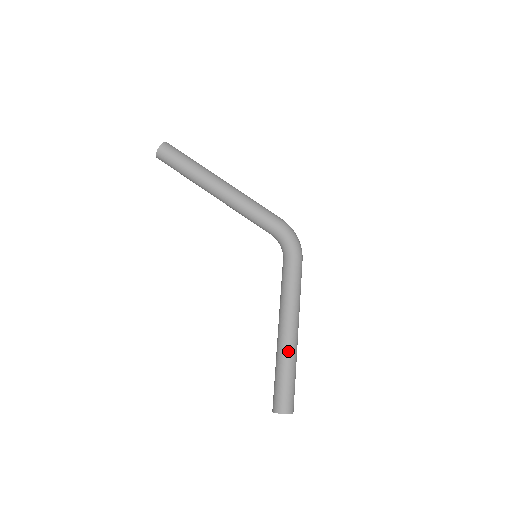
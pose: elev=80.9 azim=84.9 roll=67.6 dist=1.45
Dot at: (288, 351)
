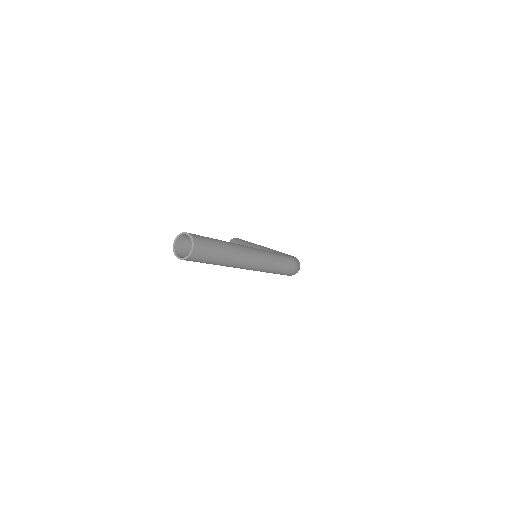
Dot at: occluded
